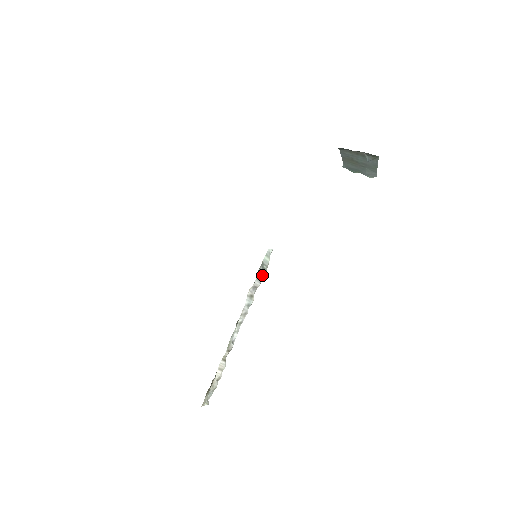
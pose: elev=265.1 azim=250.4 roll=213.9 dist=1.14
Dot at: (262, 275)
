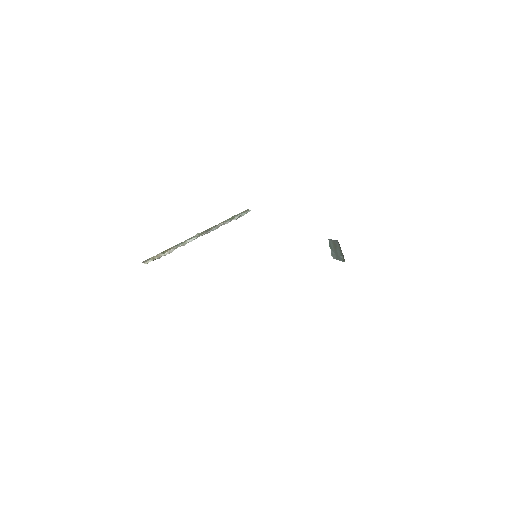
Dot at: occluded
